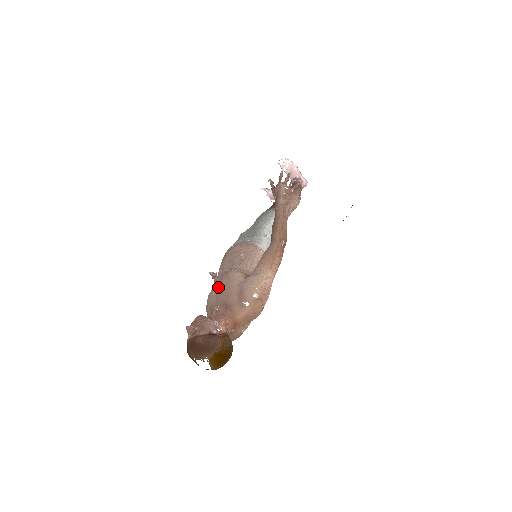
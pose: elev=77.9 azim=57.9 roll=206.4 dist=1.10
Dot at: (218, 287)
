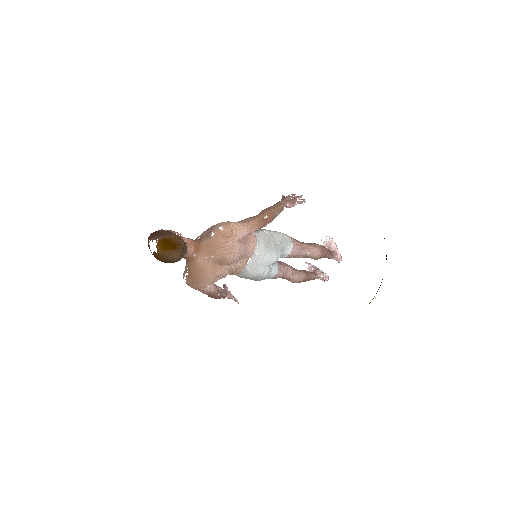
Dot at: occluded
